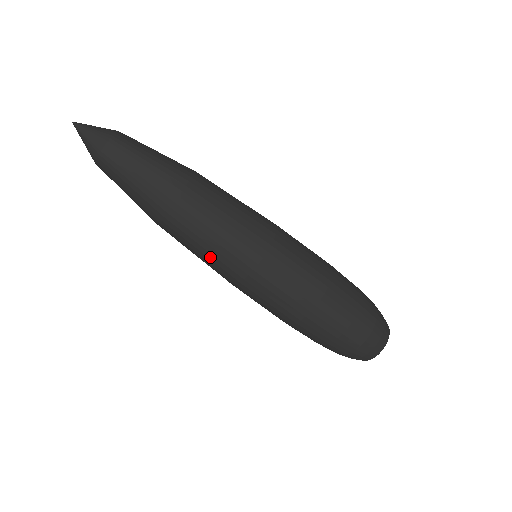
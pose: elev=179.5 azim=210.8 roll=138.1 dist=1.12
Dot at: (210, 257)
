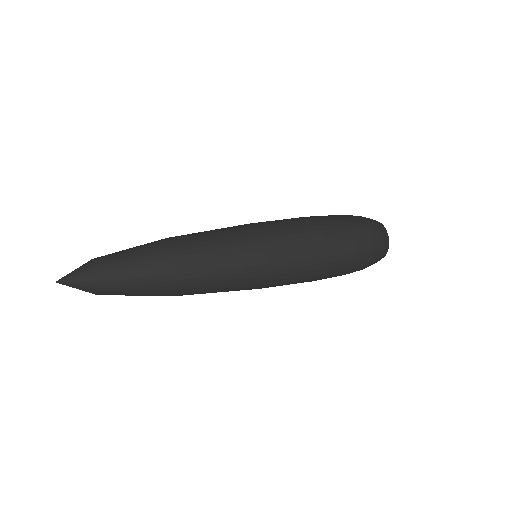
Dot at: (231, 272)
